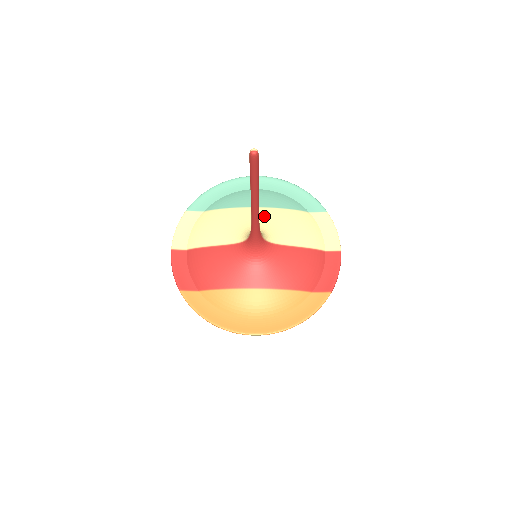
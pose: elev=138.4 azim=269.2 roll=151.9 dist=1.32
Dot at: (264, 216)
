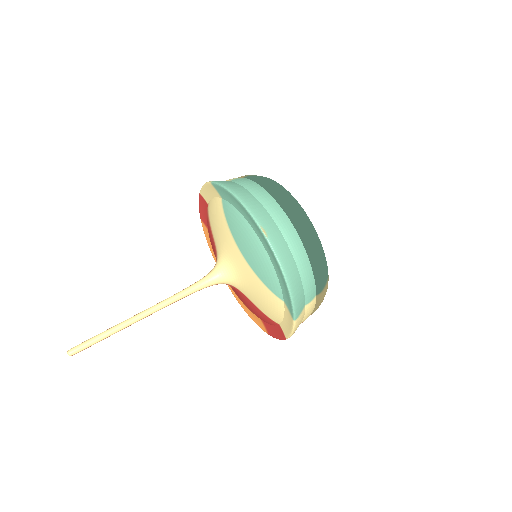
Dot at: (241, 267)
